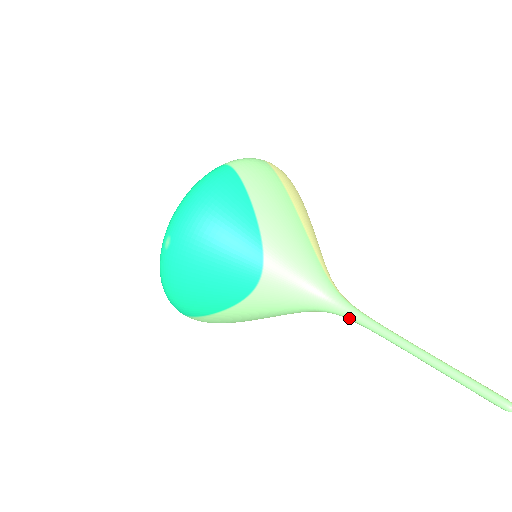
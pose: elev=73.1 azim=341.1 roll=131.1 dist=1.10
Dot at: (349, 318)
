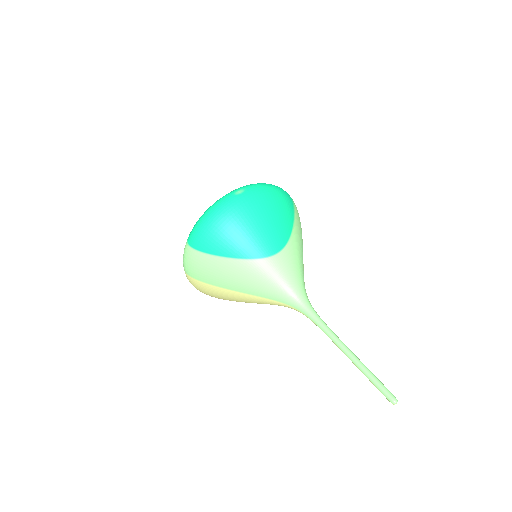
Dot at: (311, 315)
